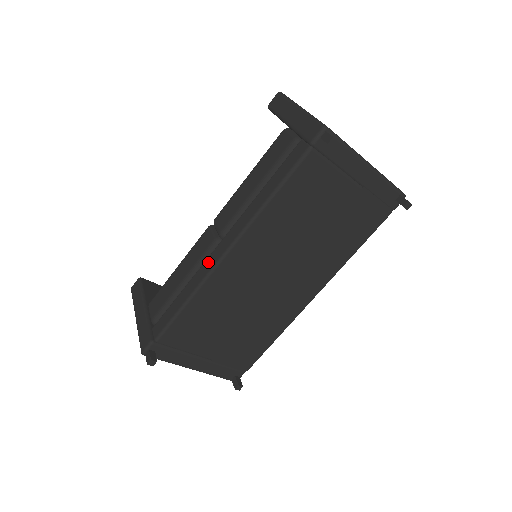
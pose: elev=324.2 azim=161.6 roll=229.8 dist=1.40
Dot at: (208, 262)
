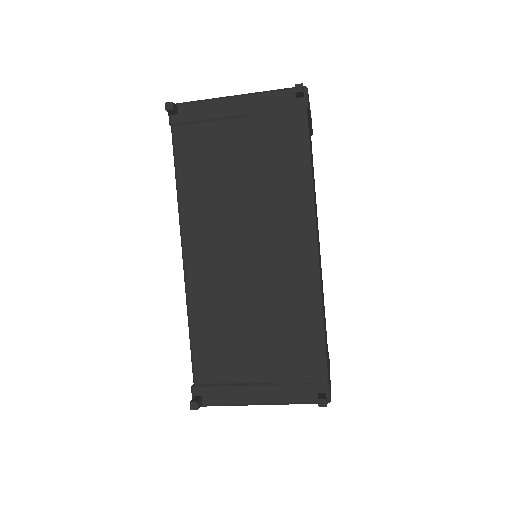
Dot at: occluded
